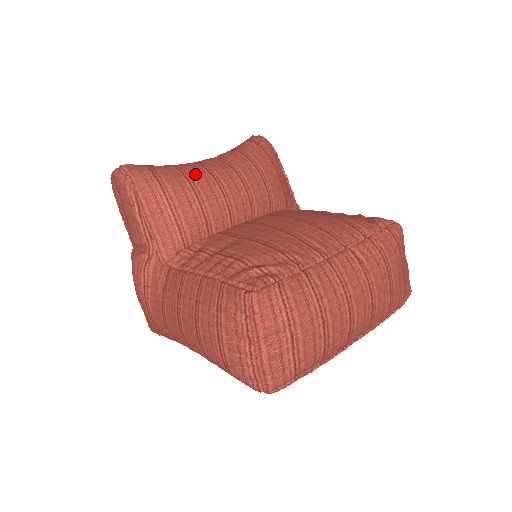
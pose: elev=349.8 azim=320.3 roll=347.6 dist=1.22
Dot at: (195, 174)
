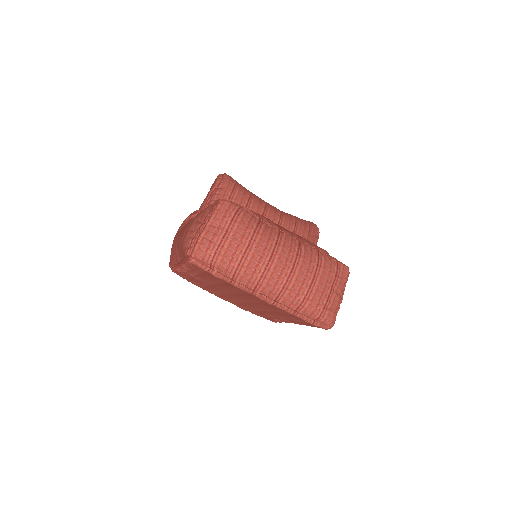
Dot at: (257, 198)
